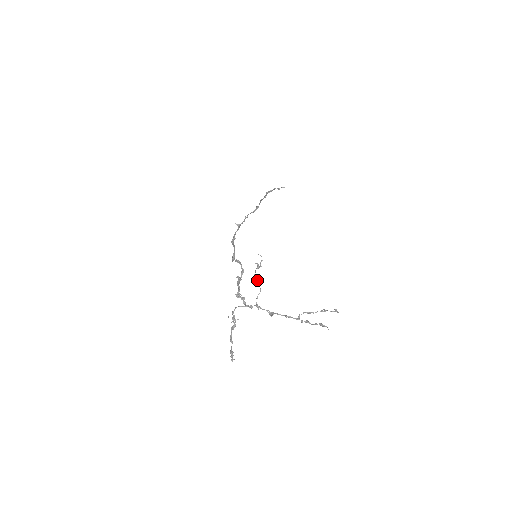
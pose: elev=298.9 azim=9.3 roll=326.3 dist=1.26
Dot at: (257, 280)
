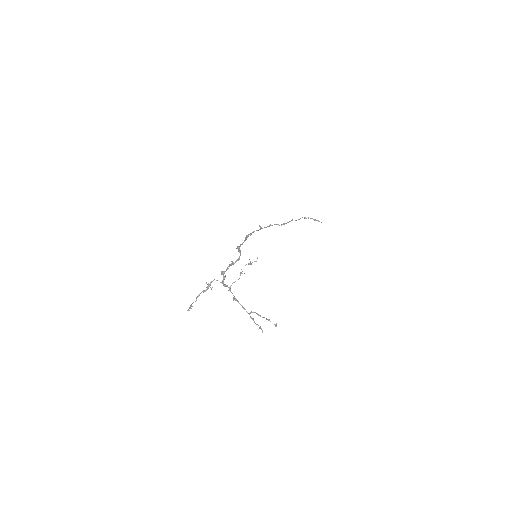
Dot at: (242, 271)
